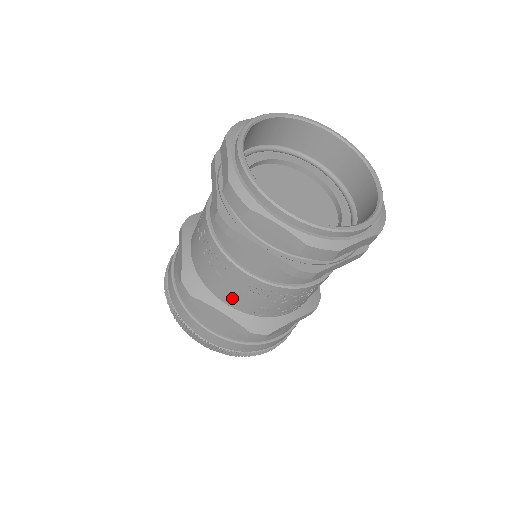
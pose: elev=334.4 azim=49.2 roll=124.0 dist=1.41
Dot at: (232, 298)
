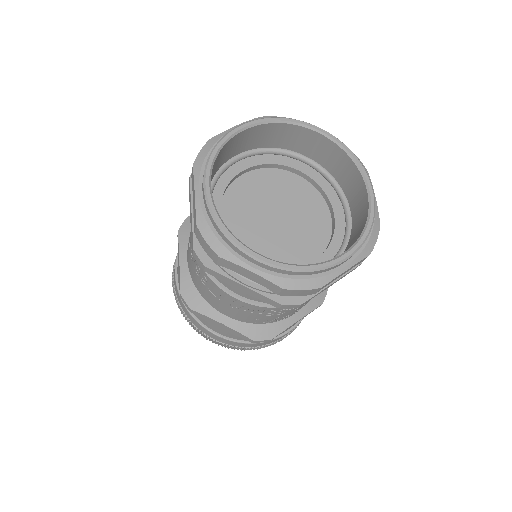
Dot at: (229, 312)
